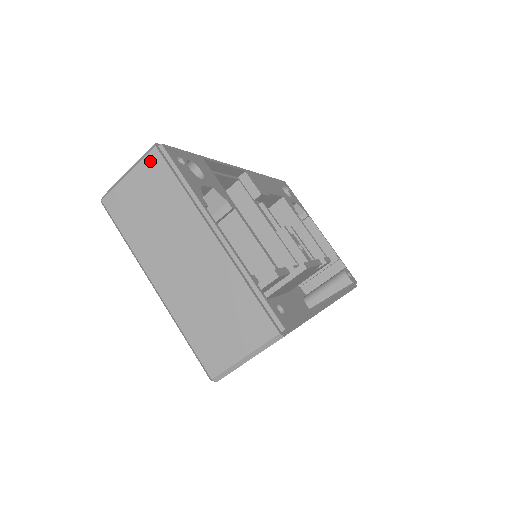
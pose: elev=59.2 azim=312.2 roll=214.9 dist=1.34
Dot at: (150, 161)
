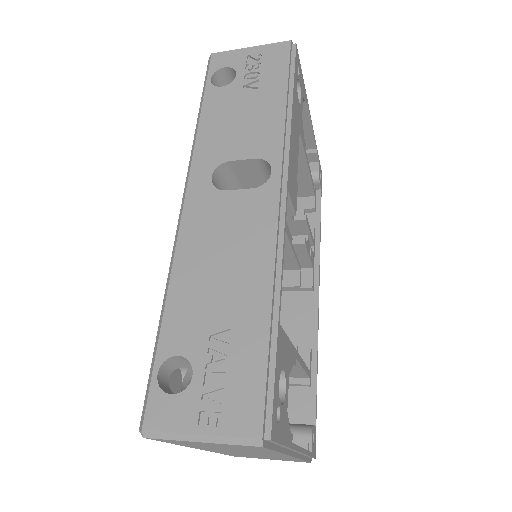
Dot at: occluded
